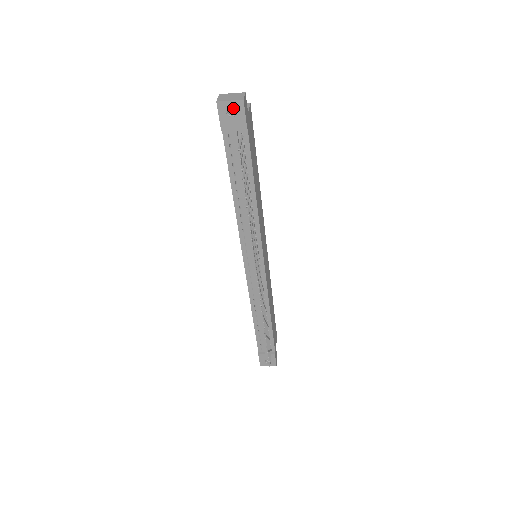
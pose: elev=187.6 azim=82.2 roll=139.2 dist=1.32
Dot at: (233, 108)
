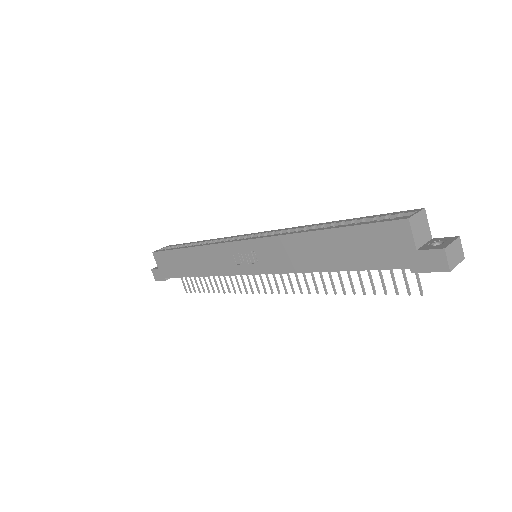
Dot at: occluded
